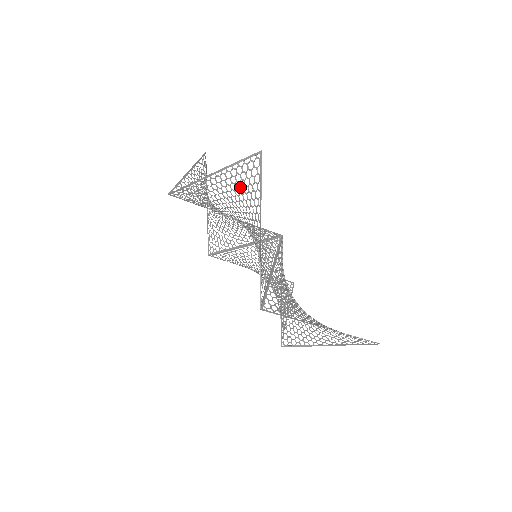
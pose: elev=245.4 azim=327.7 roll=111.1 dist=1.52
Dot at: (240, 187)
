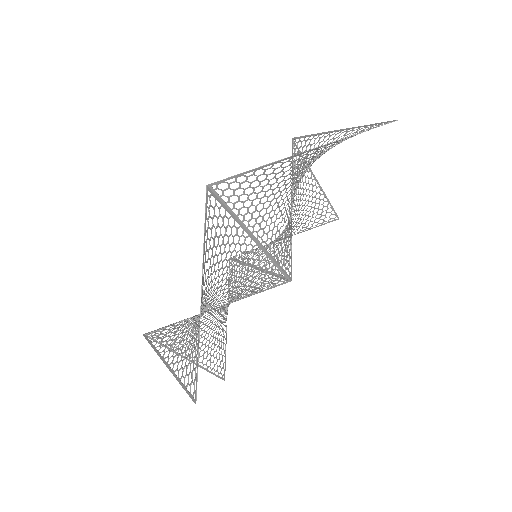
Dot at: (194, 340)
